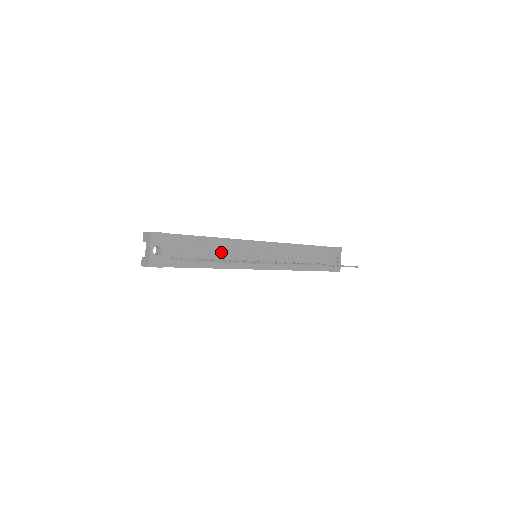
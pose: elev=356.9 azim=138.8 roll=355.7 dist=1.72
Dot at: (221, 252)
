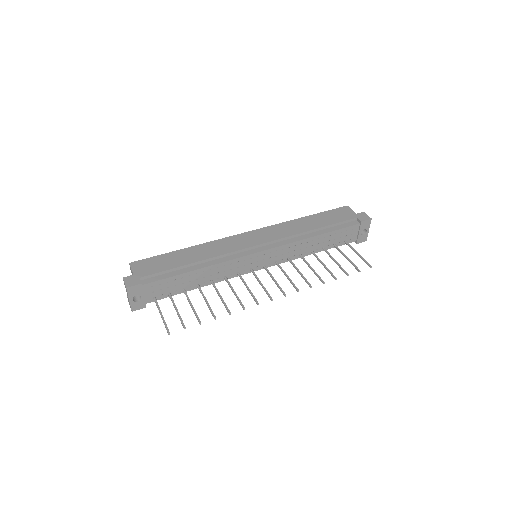
Dot at: (209, 274)
